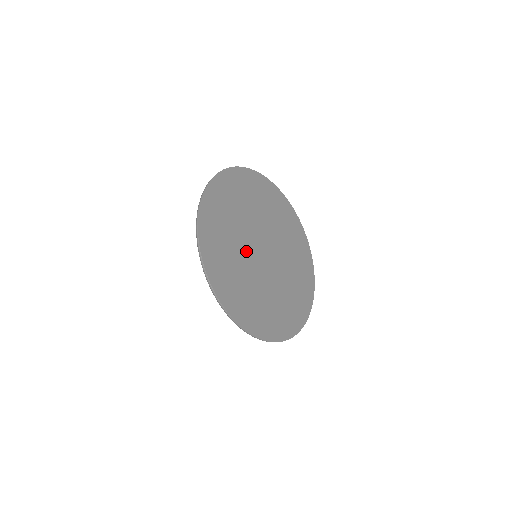
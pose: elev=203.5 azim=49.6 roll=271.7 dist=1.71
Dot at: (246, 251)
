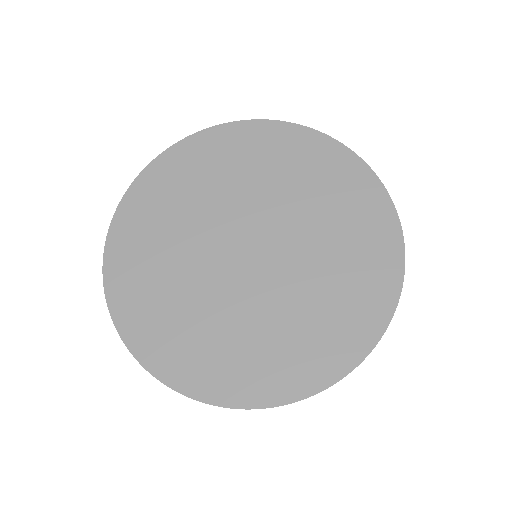
Dot at: (203, 265)
